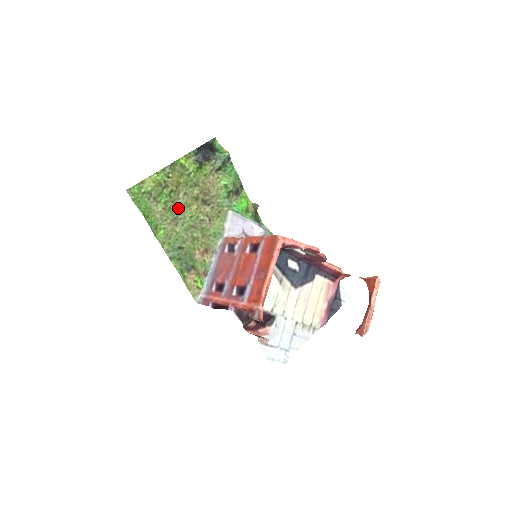
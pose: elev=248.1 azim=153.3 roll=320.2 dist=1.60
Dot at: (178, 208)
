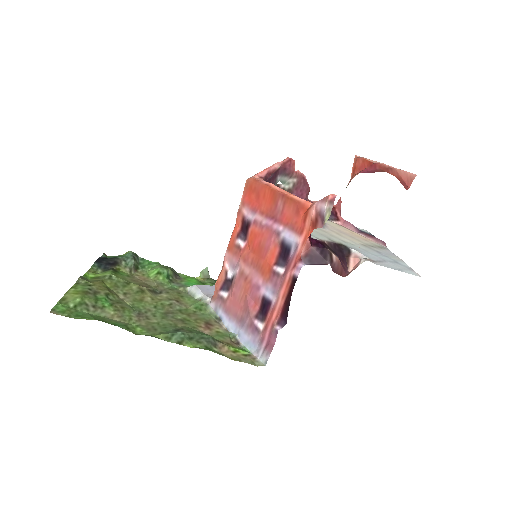
Dot at: (132, 306)
